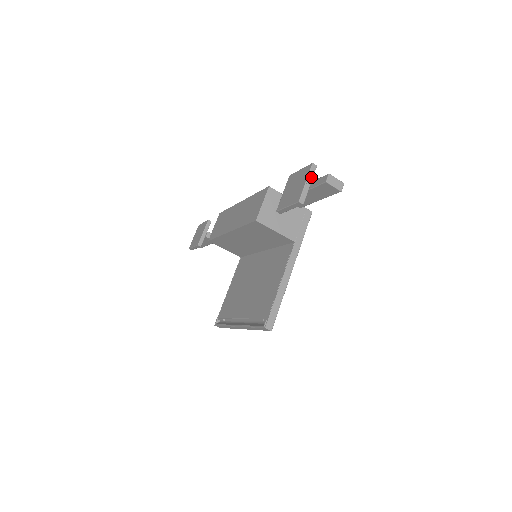
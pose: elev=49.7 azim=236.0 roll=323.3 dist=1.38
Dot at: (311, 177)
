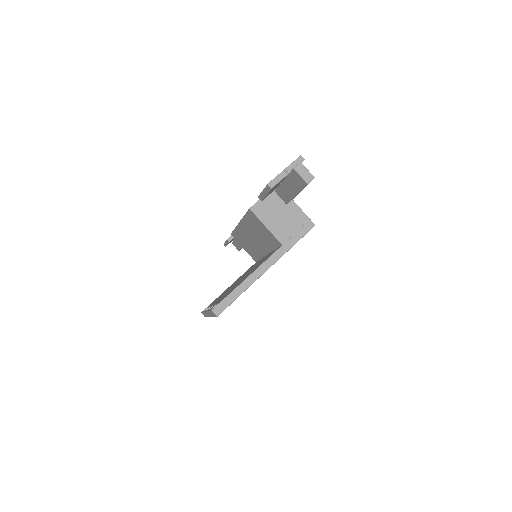
Dot at: (292, 167)
